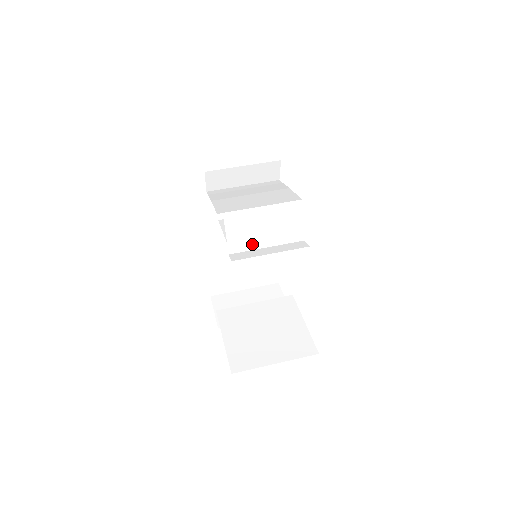
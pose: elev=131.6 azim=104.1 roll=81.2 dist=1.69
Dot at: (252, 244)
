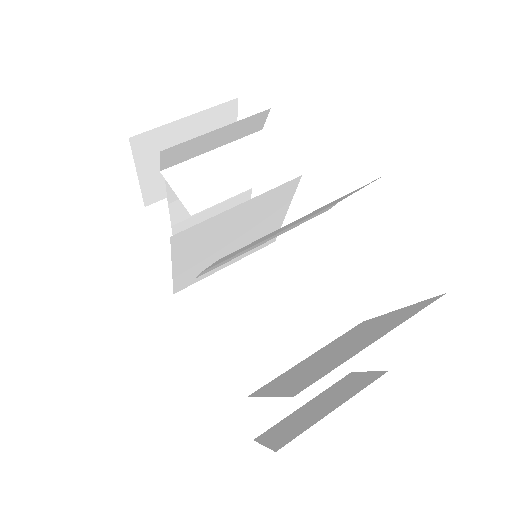
Dot at: (221, 193)
